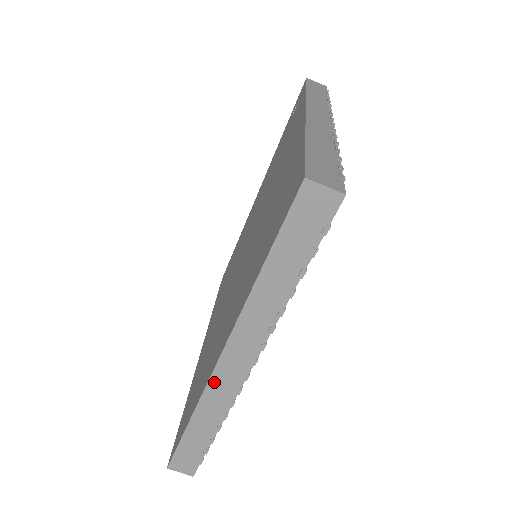
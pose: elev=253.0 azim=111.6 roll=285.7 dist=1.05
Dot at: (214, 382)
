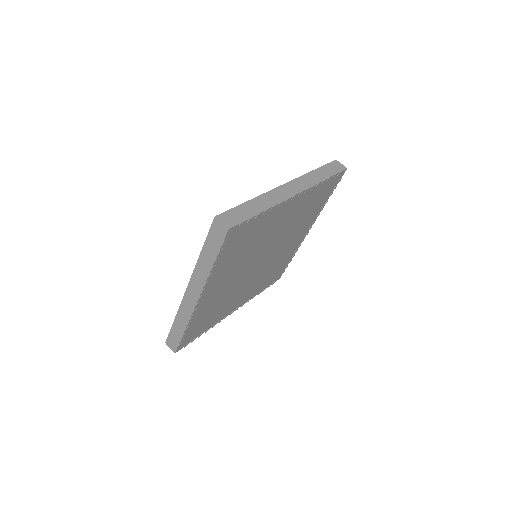
Dot at: (184, 302)
